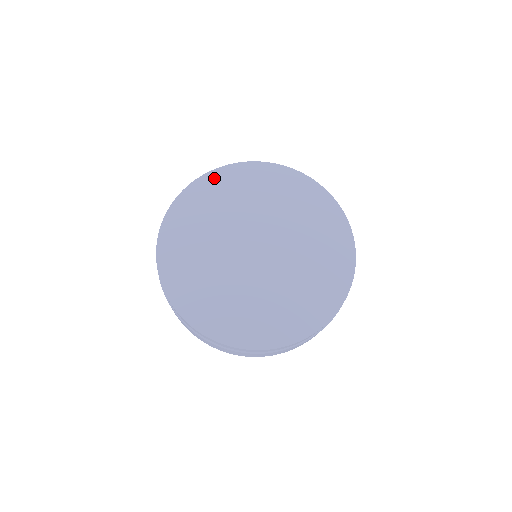
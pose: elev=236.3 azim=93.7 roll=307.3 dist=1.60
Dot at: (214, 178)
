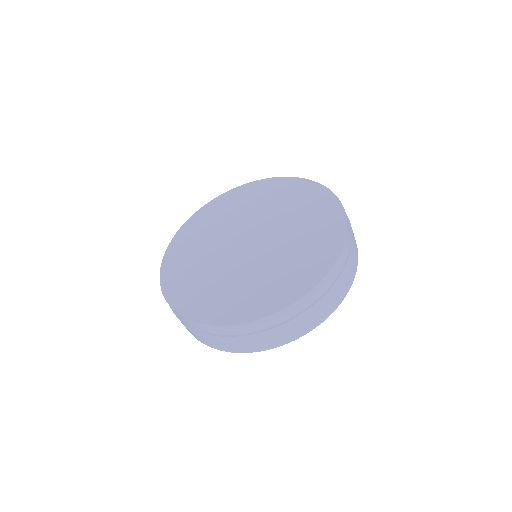
Dot at: (206, 209)
